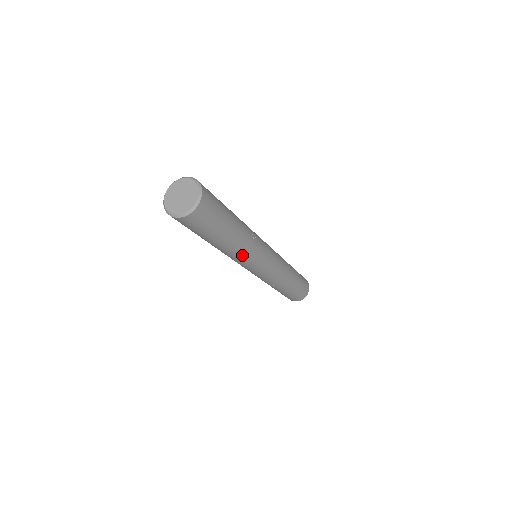
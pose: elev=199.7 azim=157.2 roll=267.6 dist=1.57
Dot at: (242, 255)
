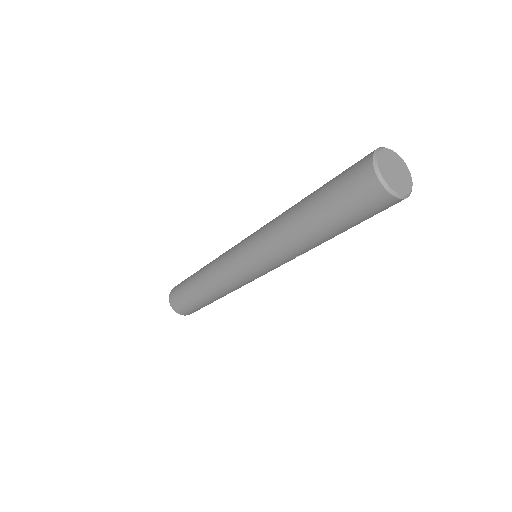
Dot at: (280, 246)
